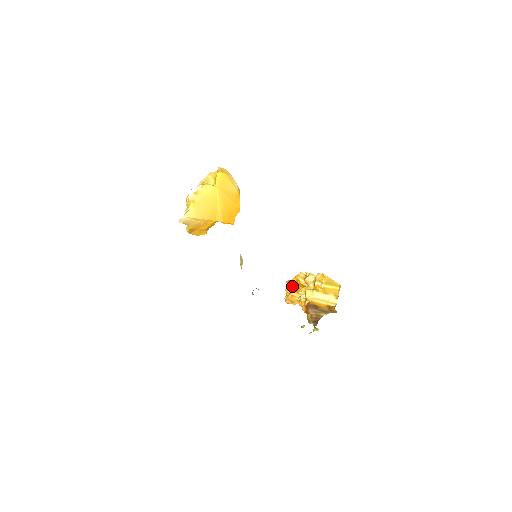
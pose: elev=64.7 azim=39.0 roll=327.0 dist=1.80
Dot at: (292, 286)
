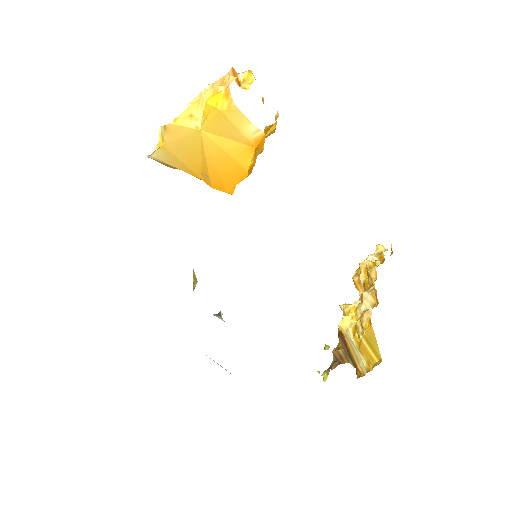
Dot at: (366, 268)
